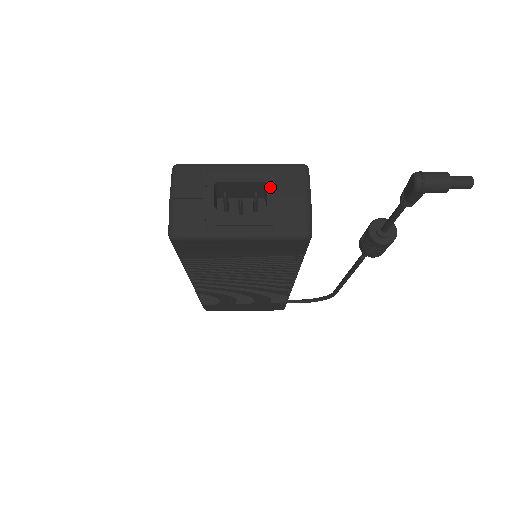
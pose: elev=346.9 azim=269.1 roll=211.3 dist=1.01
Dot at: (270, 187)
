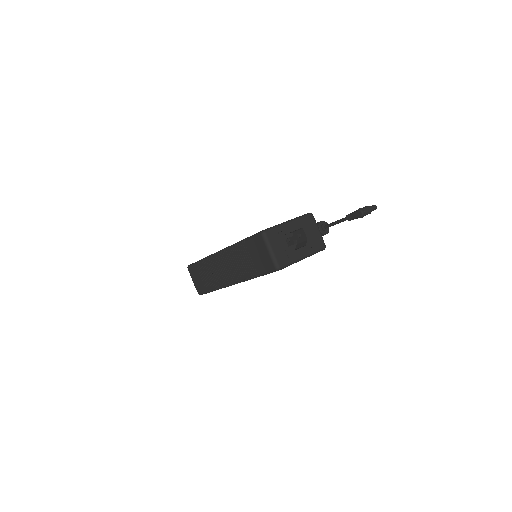
Dot at: (305, 230)
